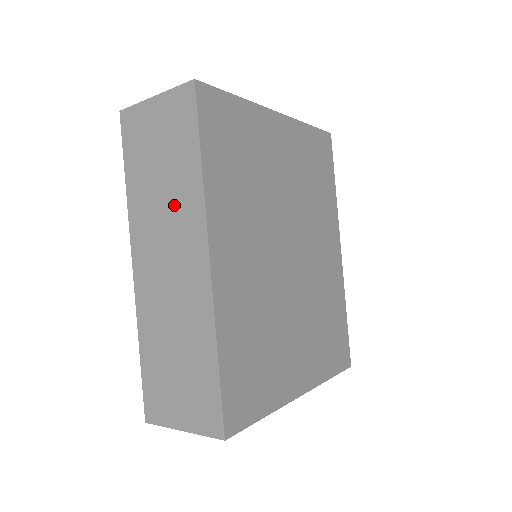
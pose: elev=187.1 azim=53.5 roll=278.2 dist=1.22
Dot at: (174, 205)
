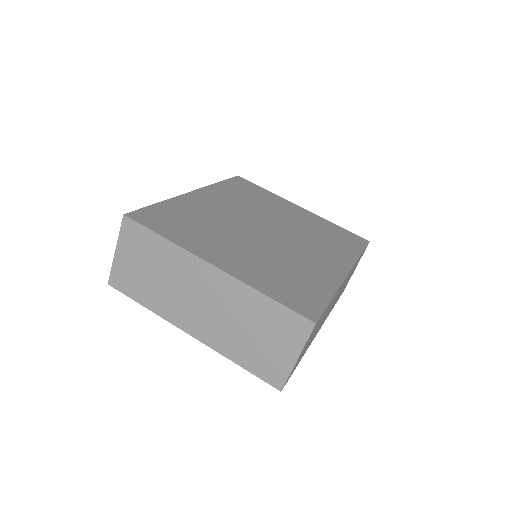
Dot at: occluded
